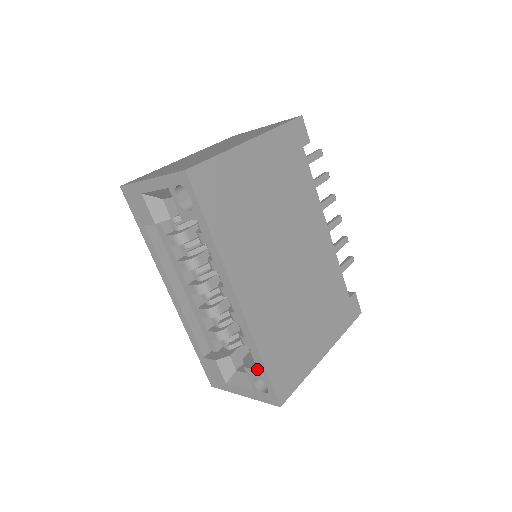
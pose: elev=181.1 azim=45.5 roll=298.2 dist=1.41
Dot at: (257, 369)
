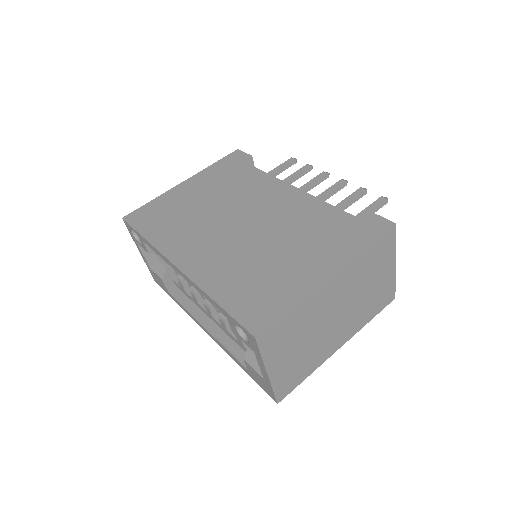
Dot at: (228, 318)
